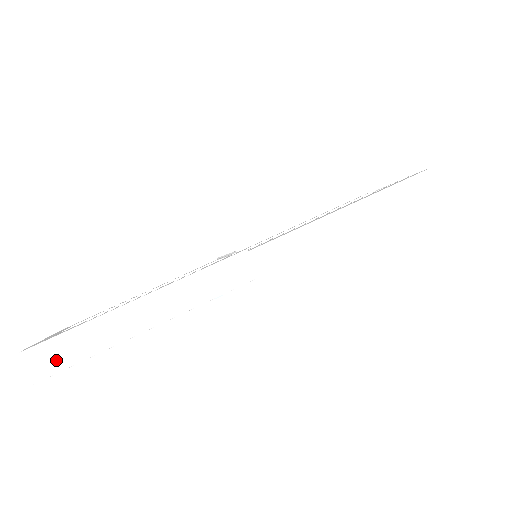
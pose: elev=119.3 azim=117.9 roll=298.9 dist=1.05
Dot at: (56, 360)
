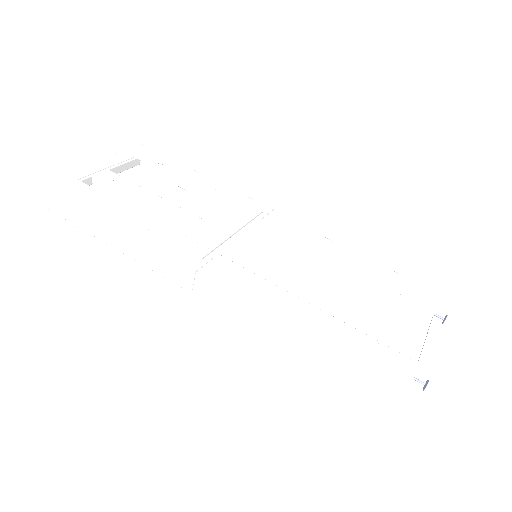
Dot at: (55, 206)
